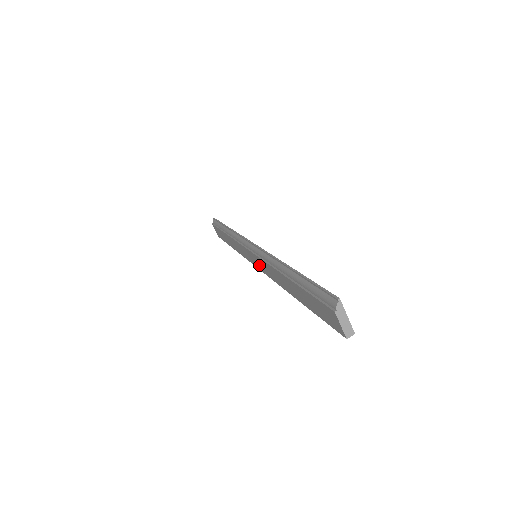
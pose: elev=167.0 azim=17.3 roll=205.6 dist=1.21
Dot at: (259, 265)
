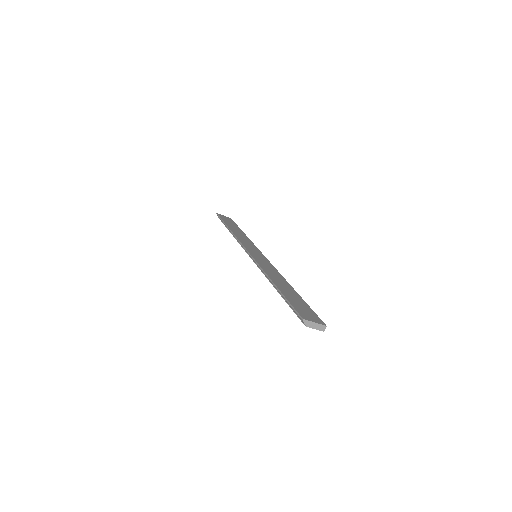
Dot at: occluded
